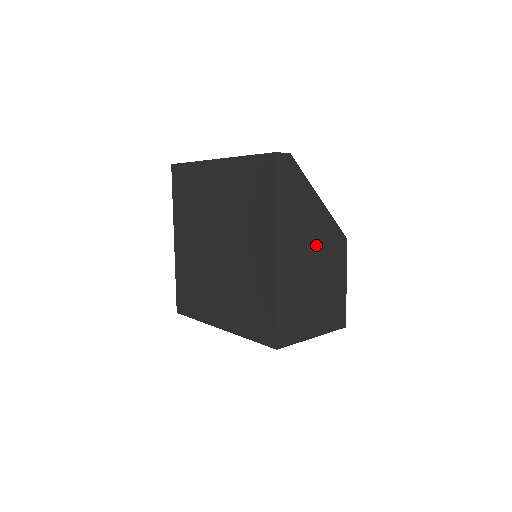
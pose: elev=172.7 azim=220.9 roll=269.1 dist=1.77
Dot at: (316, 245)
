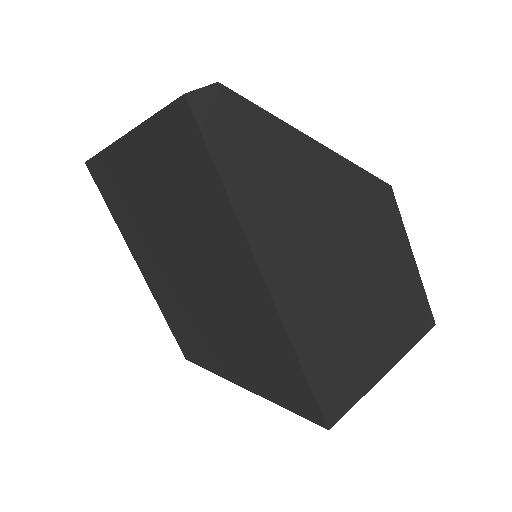
Dot at: (337, 225)
